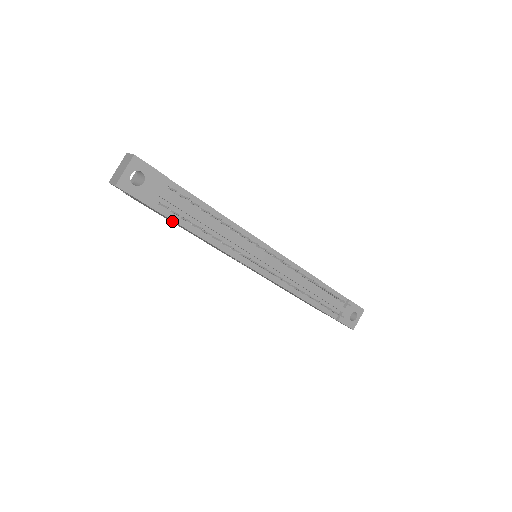
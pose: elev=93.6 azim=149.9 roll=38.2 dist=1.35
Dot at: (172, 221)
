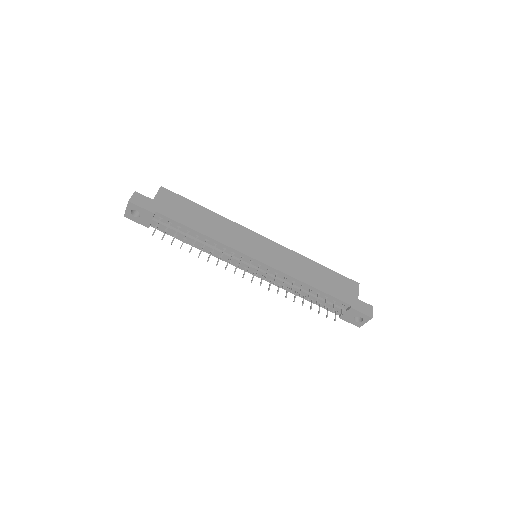
Dot at: occluded
